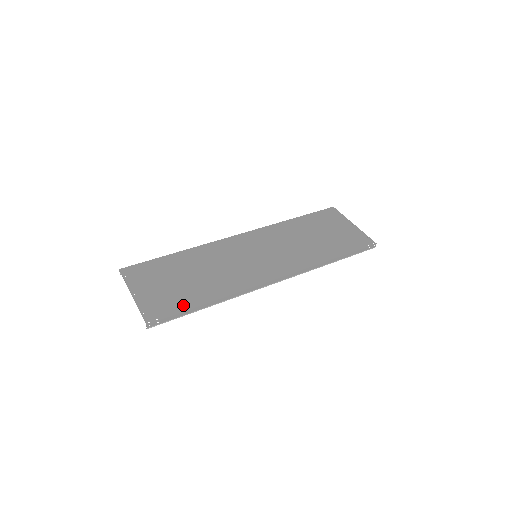
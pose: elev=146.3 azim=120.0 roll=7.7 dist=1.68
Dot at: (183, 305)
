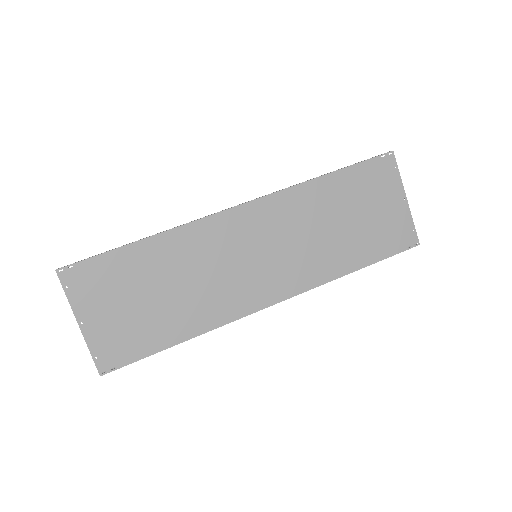
Dot at: (148, 346)
